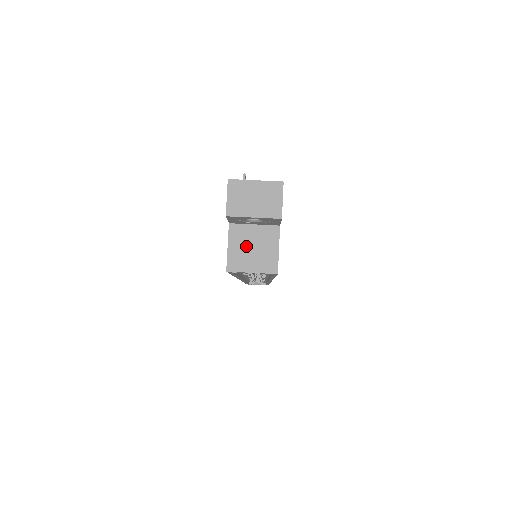
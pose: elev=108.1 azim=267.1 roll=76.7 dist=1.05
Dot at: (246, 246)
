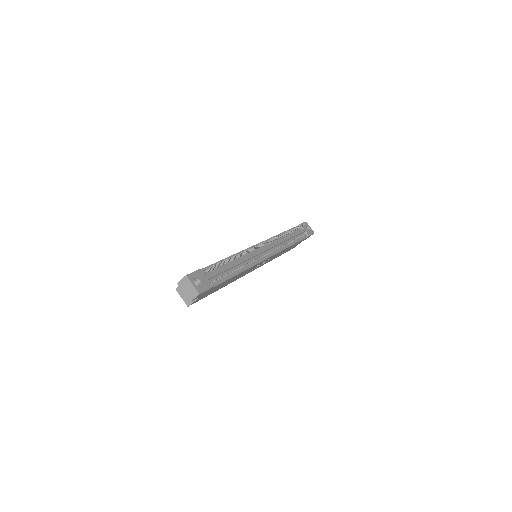
Dot at: occluded
